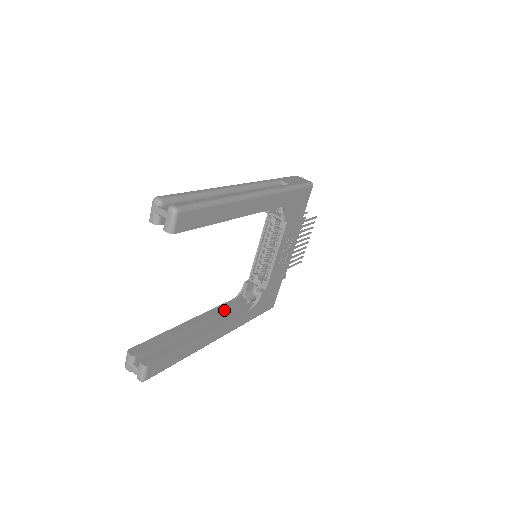
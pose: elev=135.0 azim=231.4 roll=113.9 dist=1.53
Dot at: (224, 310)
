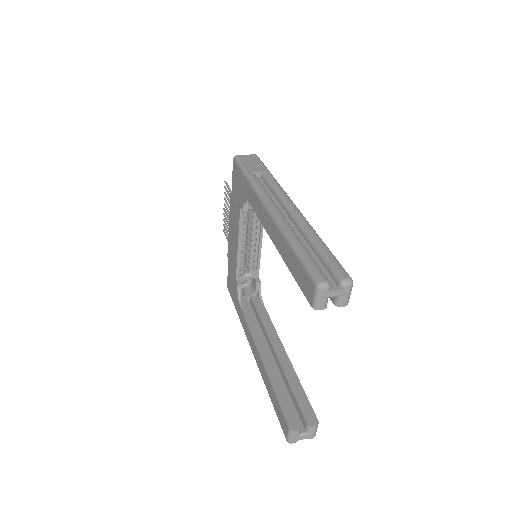
Dot at: (256, 322)
